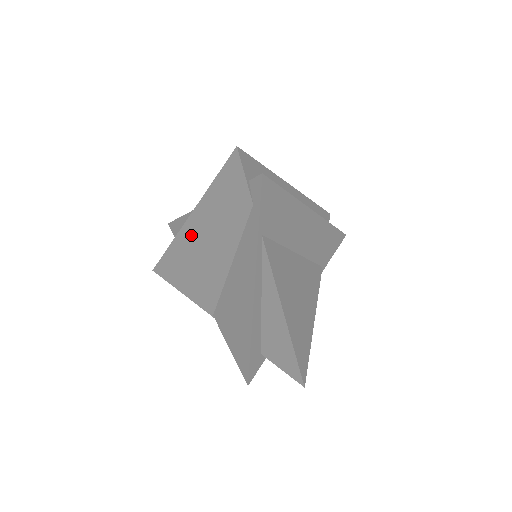
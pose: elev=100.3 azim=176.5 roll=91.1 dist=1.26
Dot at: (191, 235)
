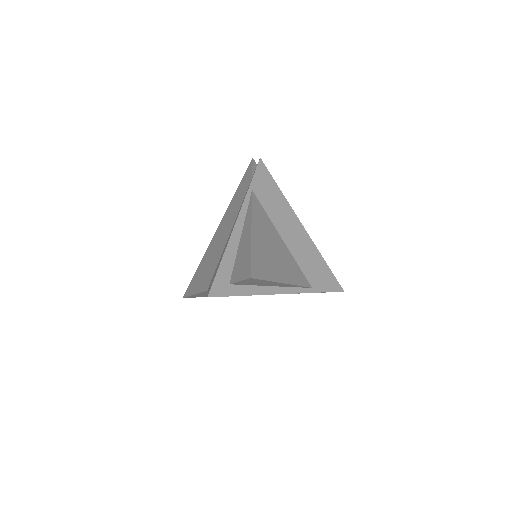
Dot at: (216, 237)
